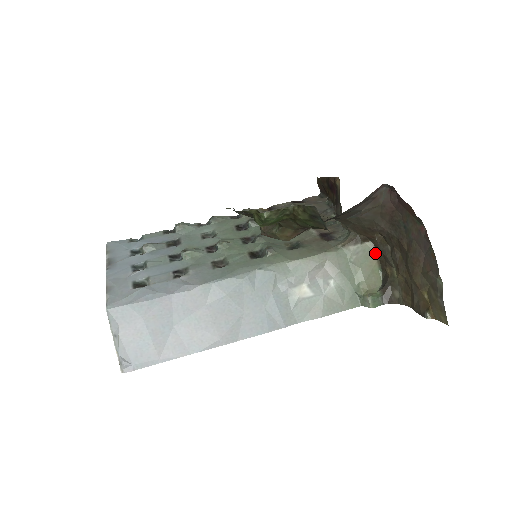
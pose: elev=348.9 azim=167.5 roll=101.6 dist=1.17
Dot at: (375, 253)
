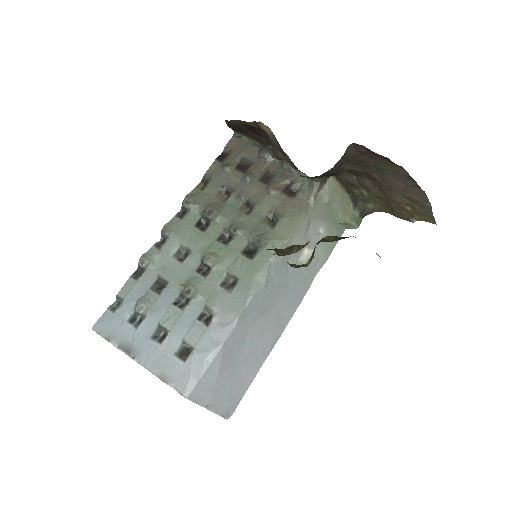
Dot at: (338, 182)
